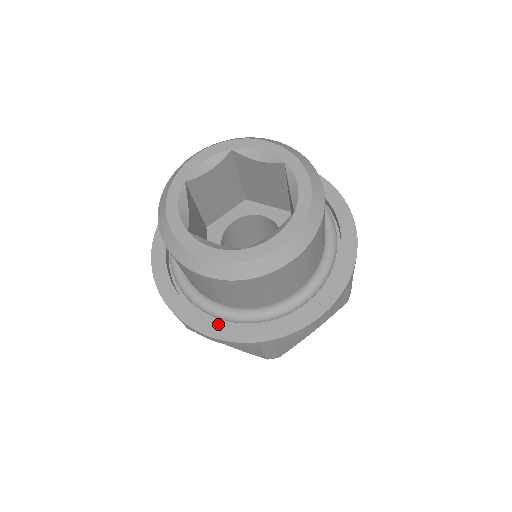
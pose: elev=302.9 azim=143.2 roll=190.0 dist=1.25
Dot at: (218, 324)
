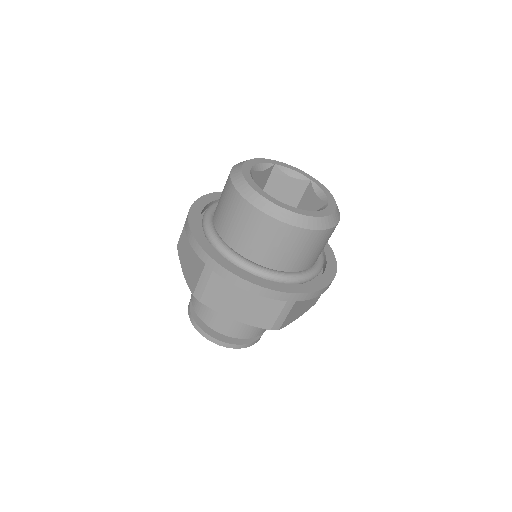
Dot at: (258, 278)
